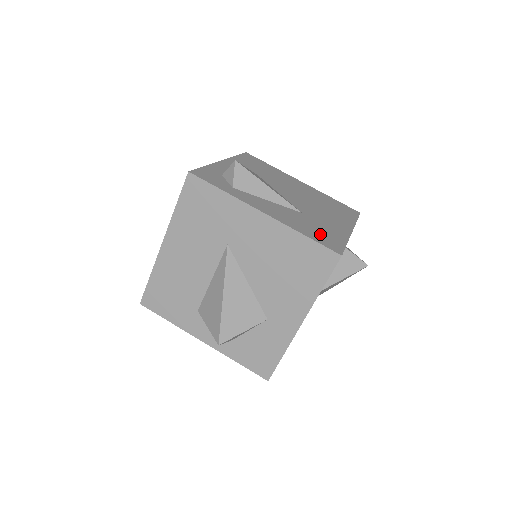
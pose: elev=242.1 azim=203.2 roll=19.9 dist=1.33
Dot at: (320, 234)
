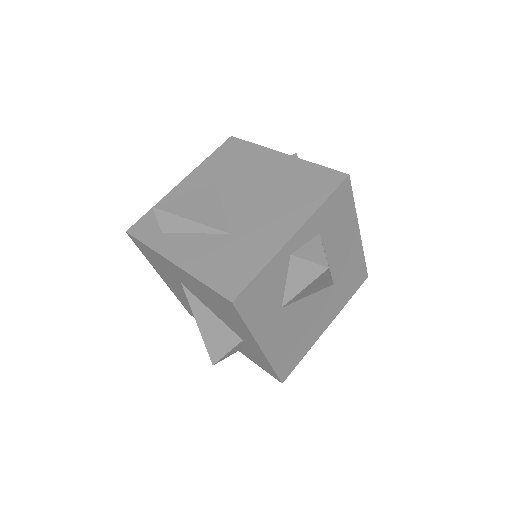
Dot at: (228, 269)
